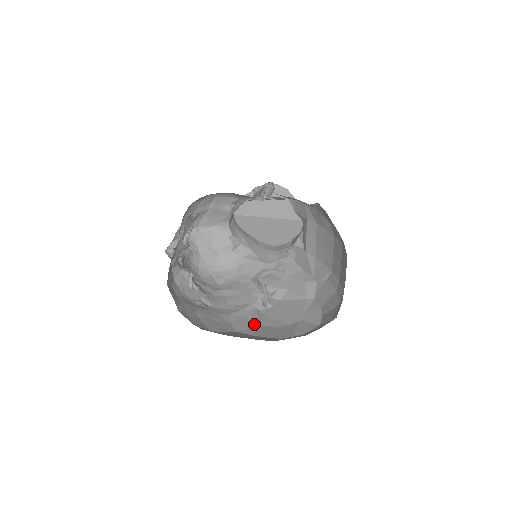
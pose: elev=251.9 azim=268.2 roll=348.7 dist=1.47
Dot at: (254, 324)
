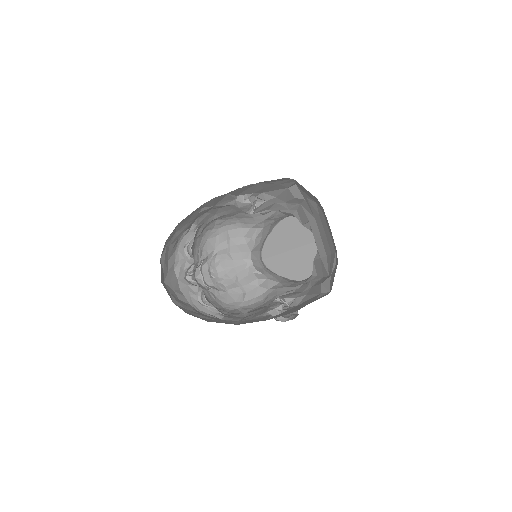
Dot at: (260, 320)
